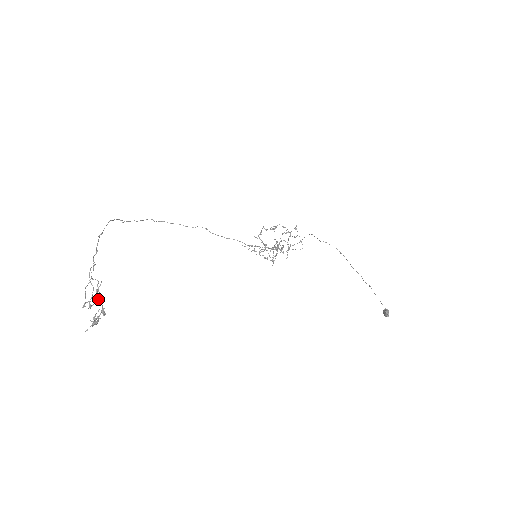
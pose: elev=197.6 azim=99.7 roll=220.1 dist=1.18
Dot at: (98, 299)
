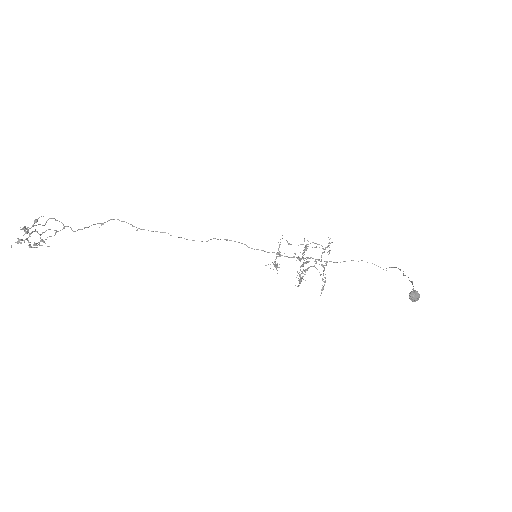
Dot at: (41, 234)
